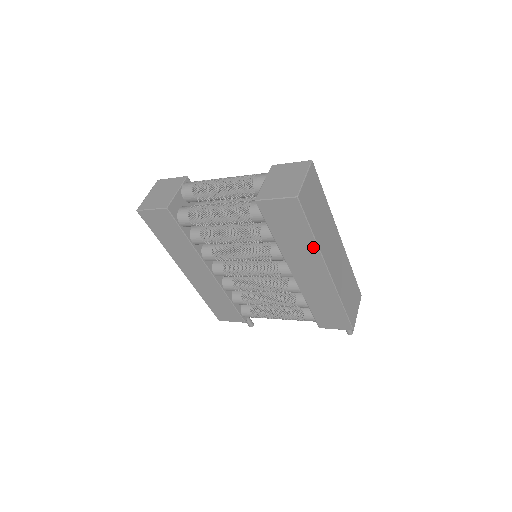
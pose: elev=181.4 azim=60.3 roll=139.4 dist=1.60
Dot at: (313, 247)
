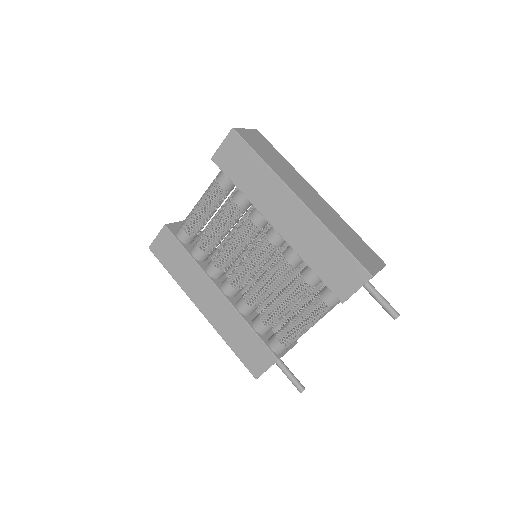
Dot at: (270, 175)
